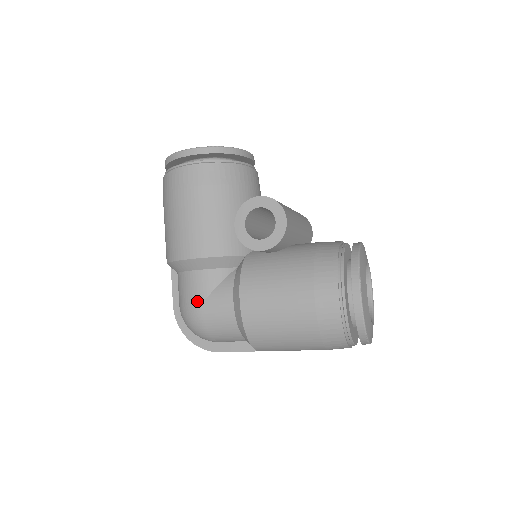
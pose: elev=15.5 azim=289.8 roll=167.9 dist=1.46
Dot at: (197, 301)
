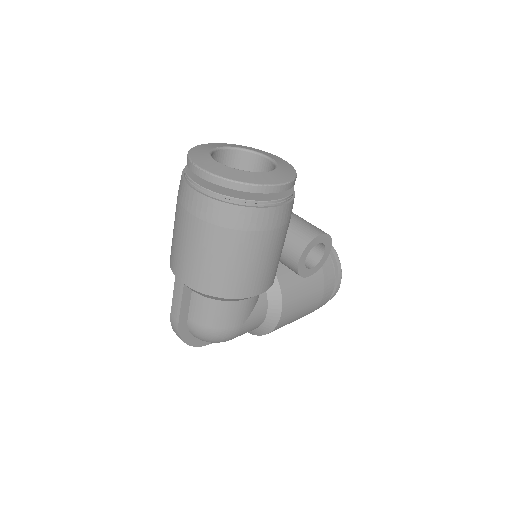
Dot at: occluded
